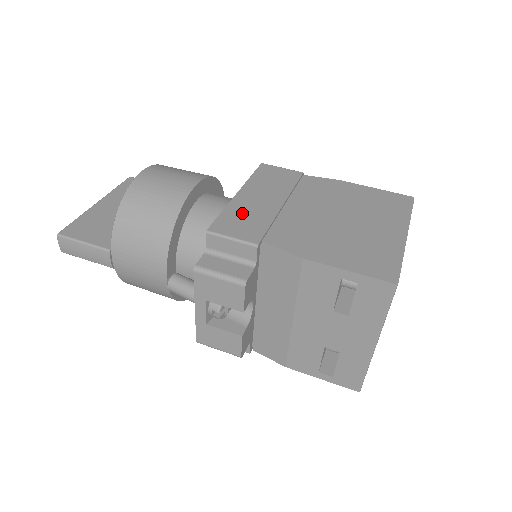
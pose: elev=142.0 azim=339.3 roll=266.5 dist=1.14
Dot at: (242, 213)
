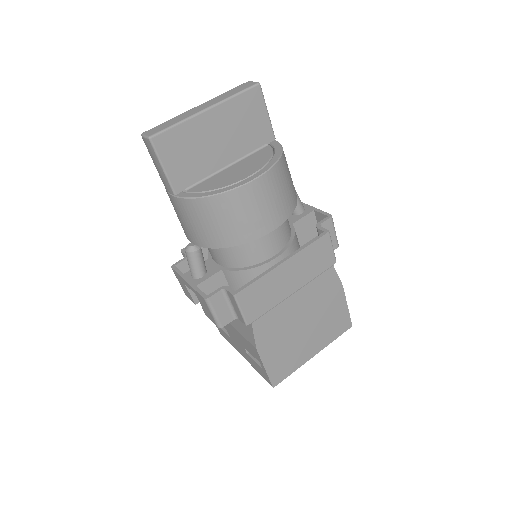
Dot at: (267, 289)
